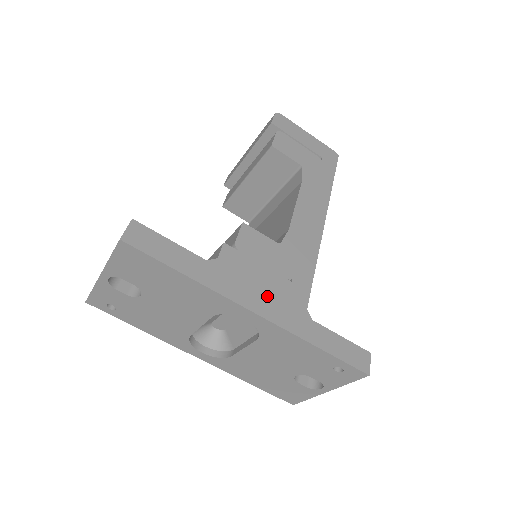
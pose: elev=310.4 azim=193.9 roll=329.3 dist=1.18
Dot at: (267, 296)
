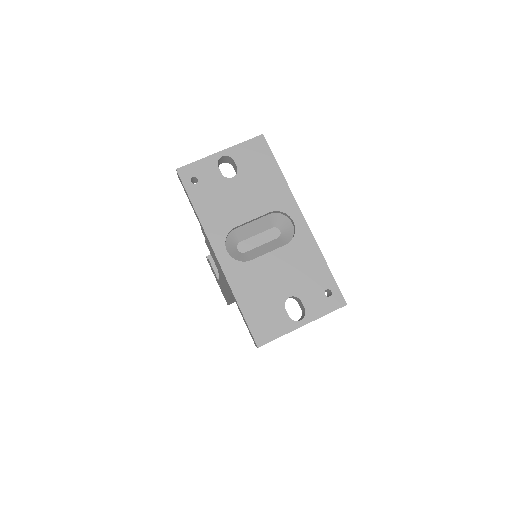
Dot at: occluded
